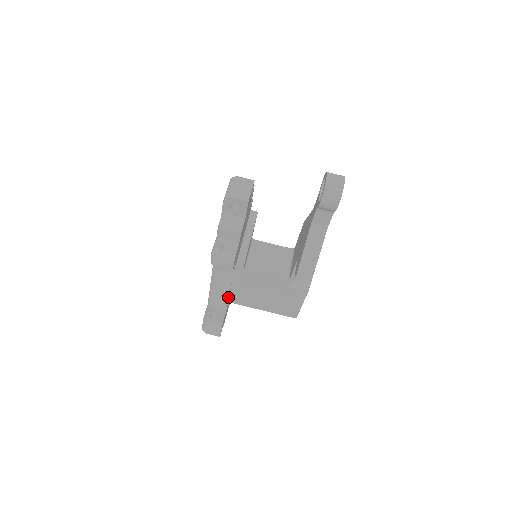
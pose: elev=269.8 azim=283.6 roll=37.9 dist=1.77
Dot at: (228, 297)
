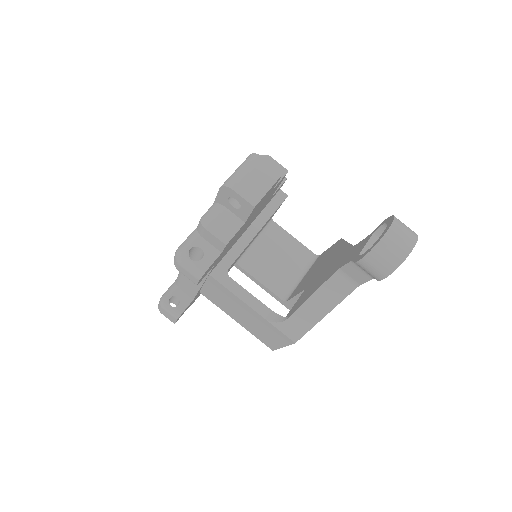
Dot at: (198, 290)
